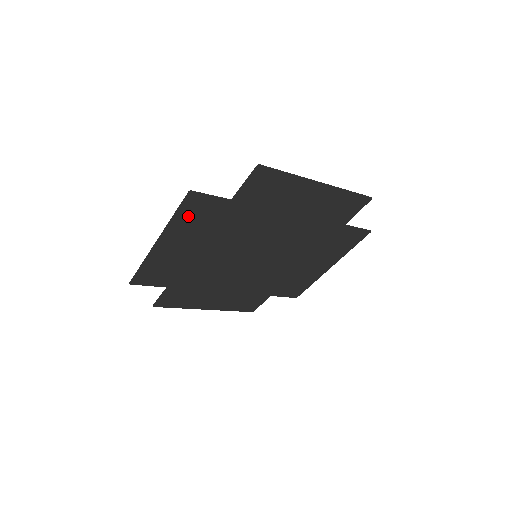
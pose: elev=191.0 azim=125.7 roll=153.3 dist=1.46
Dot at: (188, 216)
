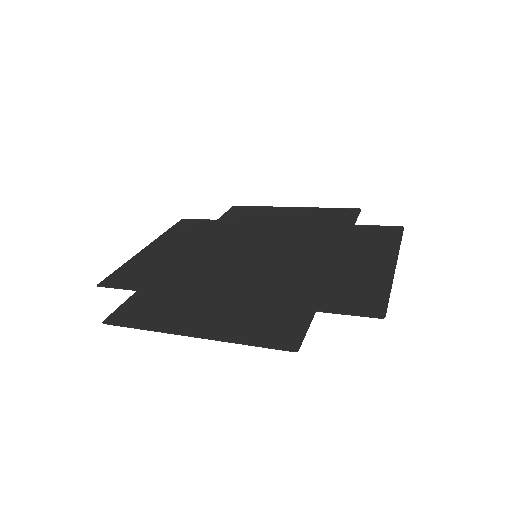
Dot at: (131, 270)
